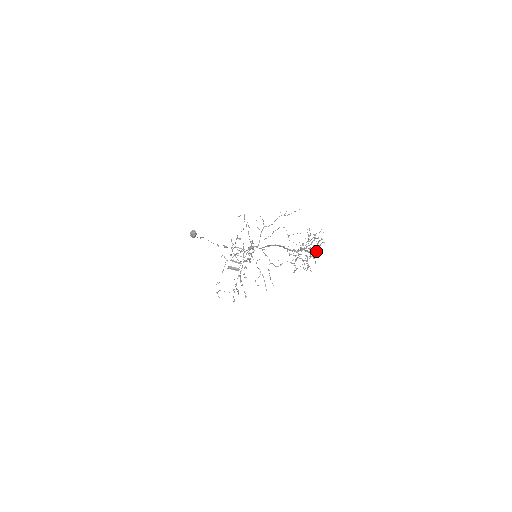
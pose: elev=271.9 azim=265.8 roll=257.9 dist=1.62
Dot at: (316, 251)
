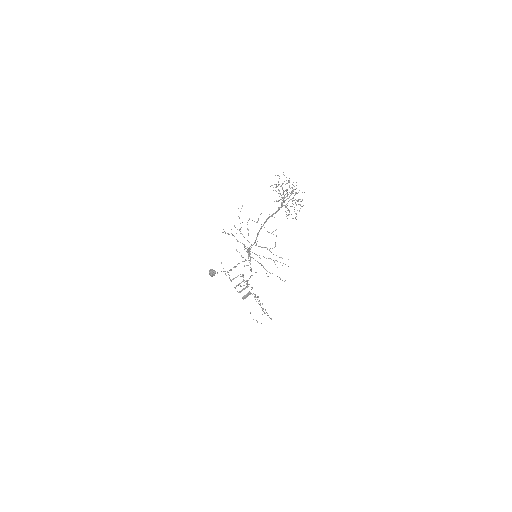
Dot at: (292, 190)
